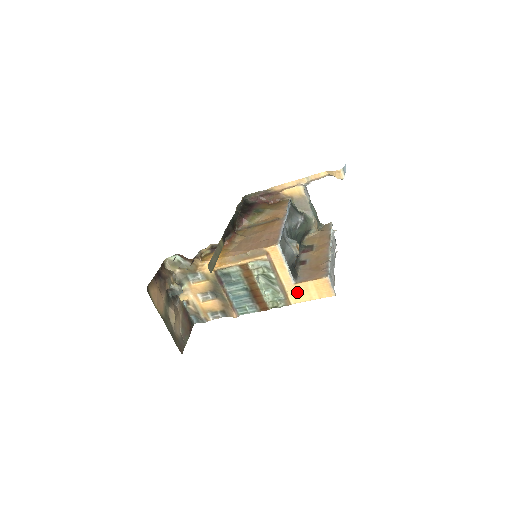
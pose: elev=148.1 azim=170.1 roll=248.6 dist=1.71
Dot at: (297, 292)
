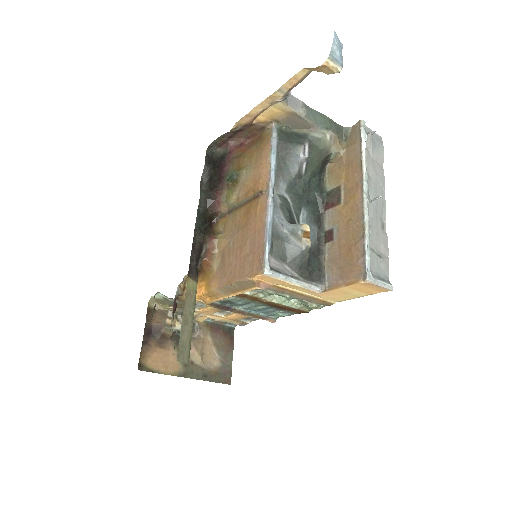
Dot at: (332, 296)
